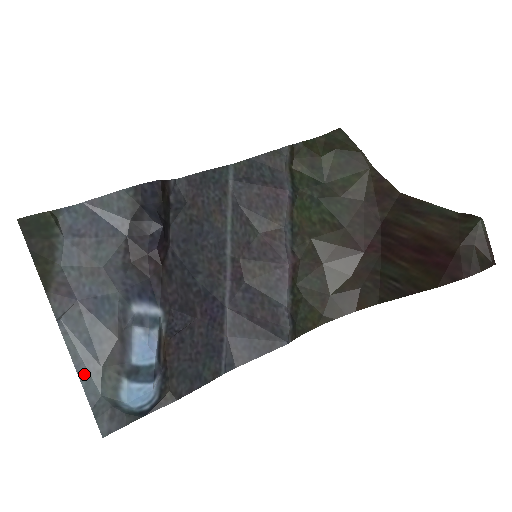
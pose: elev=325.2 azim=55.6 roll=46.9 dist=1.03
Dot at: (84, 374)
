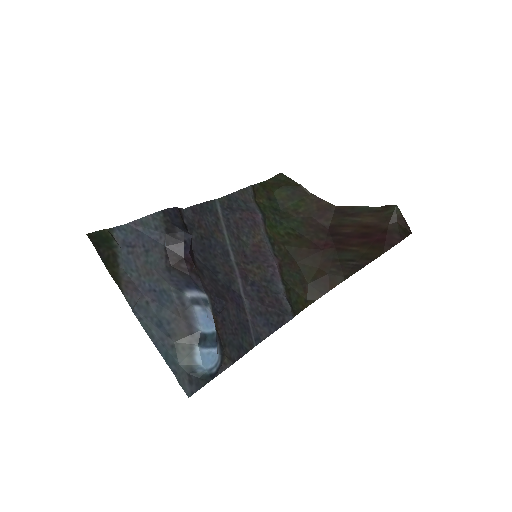
Dot at: (162, 349)
